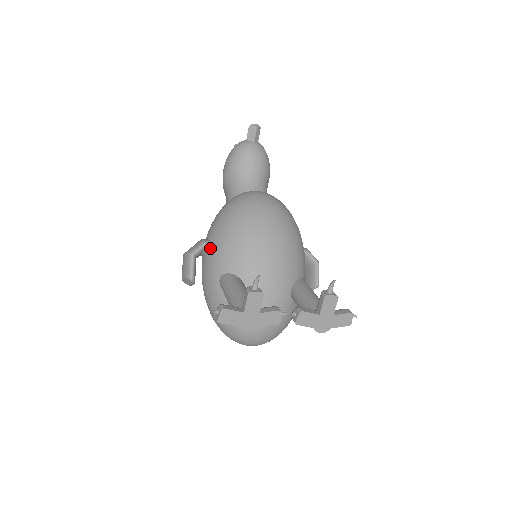
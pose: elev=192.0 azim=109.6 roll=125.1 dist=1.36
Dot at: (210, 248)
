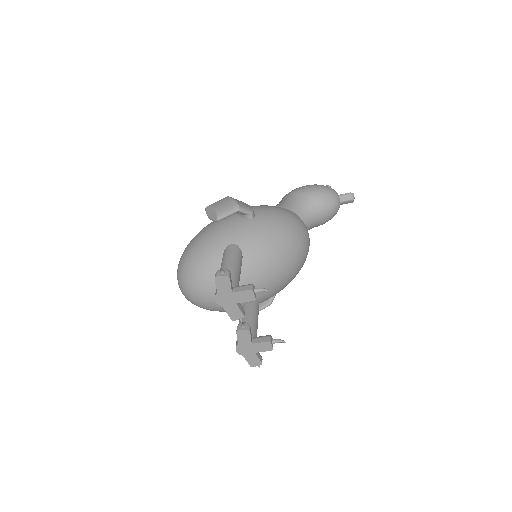
Dot at: (250, 220)
